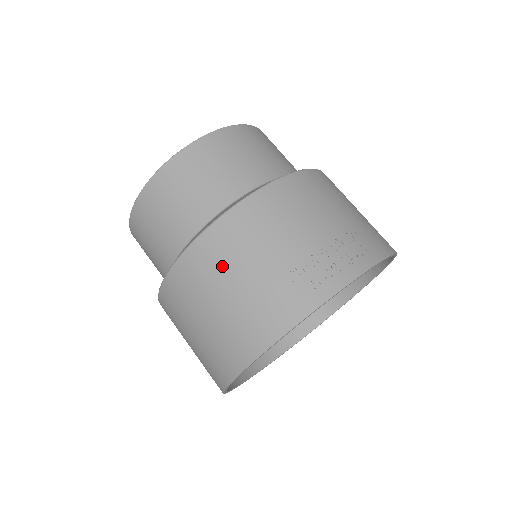
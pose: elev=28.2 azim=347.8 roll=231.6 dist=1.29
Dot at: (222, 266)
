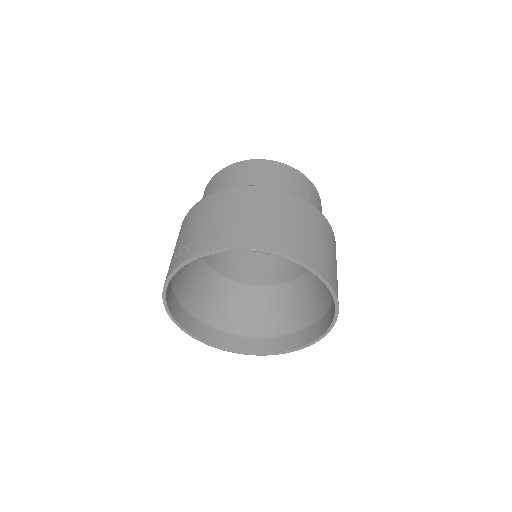
Dot at: occluded
